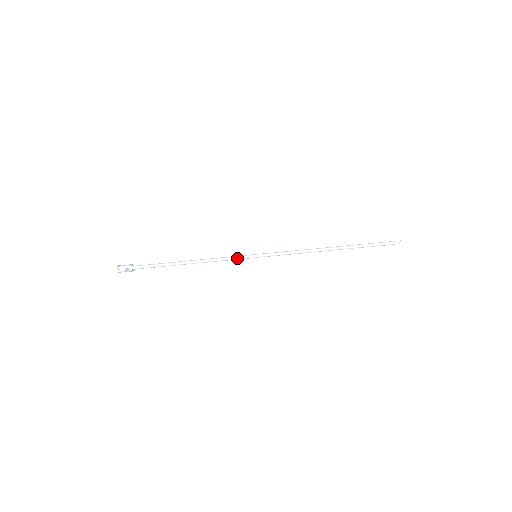
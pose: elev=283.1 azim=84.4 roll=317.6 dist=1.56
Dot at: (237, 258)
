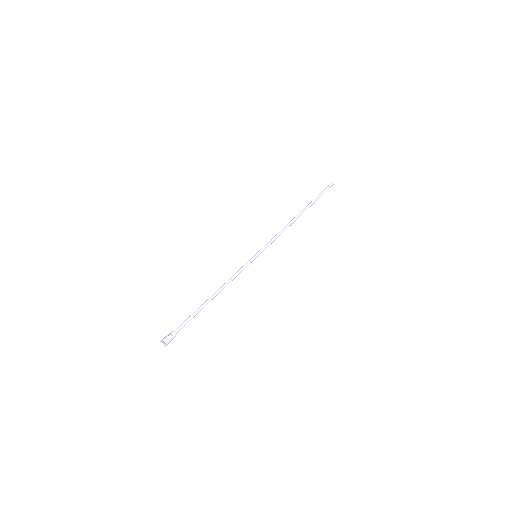
Dot at: (244, 266)
